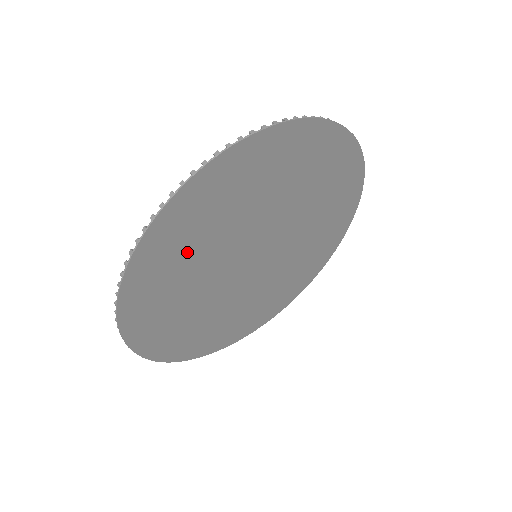
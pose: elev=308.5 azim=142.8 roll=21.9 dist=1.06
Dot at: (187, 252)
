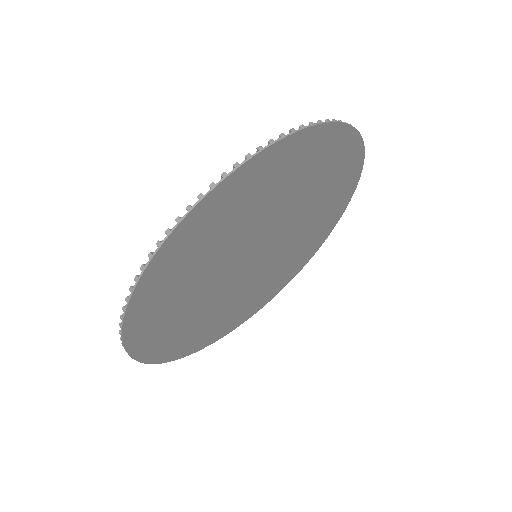
Dot at: (185, 325)
